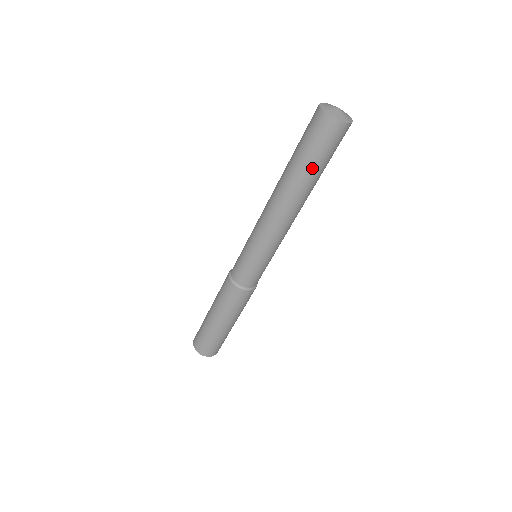
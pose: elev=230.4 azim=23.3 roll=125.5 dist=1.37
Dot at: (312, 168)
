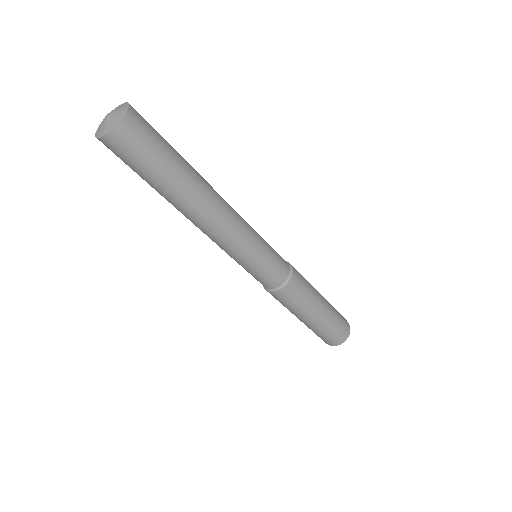
Dot at: (149, 183)
